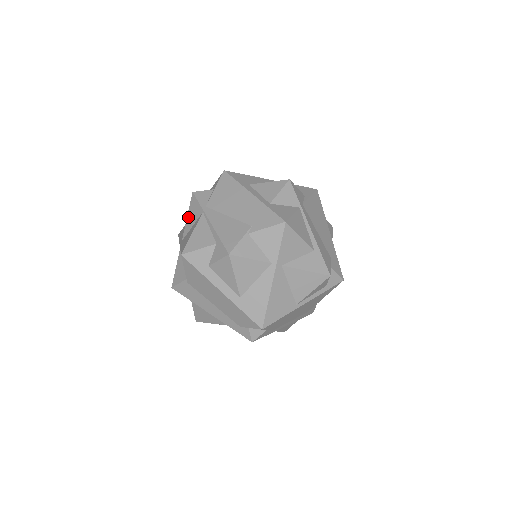
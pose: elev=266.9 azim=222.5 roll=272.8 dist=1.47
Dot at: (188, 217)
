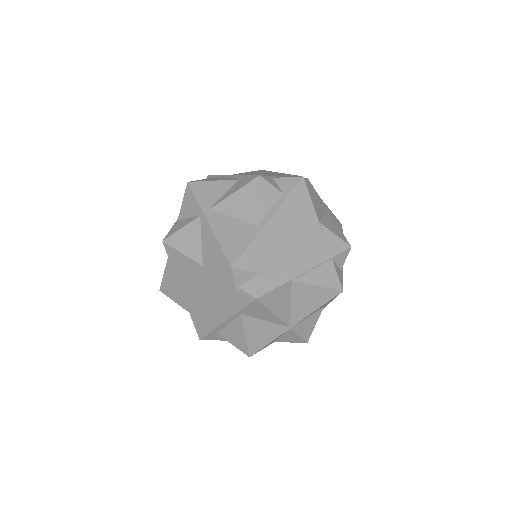
Dot at: occluded
